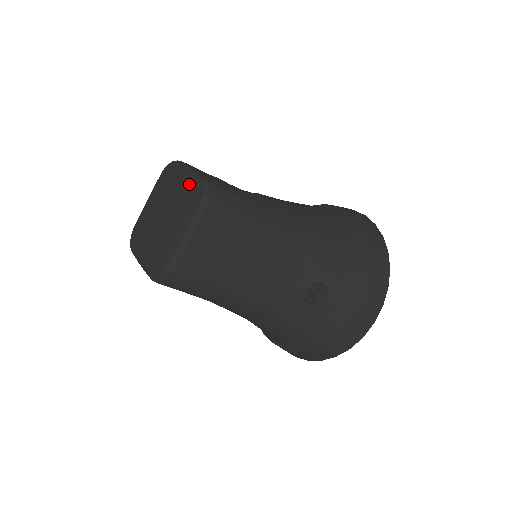
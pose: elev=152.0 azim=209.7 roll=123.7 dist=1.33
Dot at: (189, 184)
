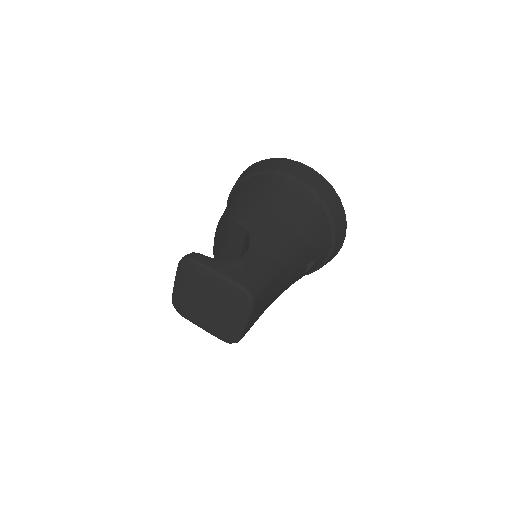
Dot at: (228, 290)
